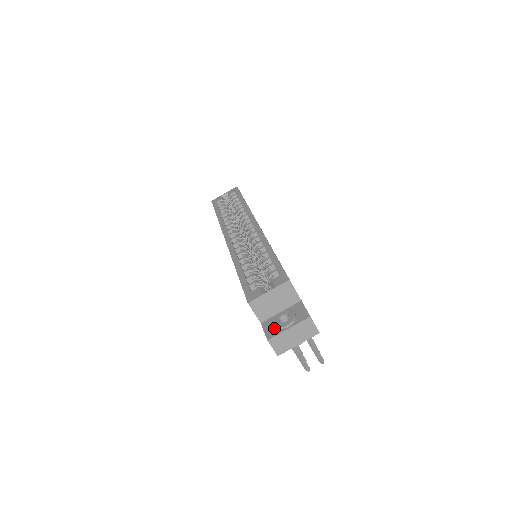
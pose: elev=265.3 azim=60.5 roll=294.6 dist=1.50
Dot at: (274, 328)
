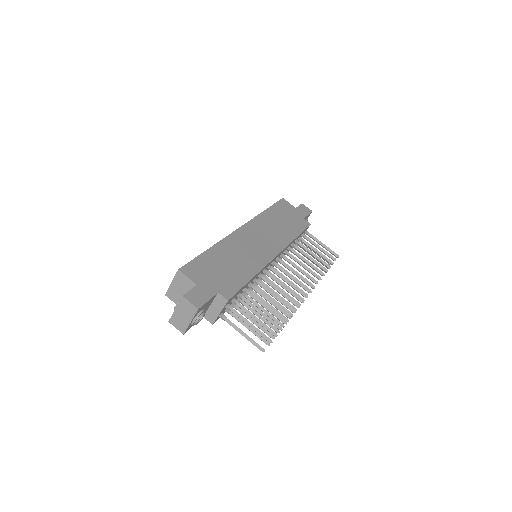
Dot at: occluded
